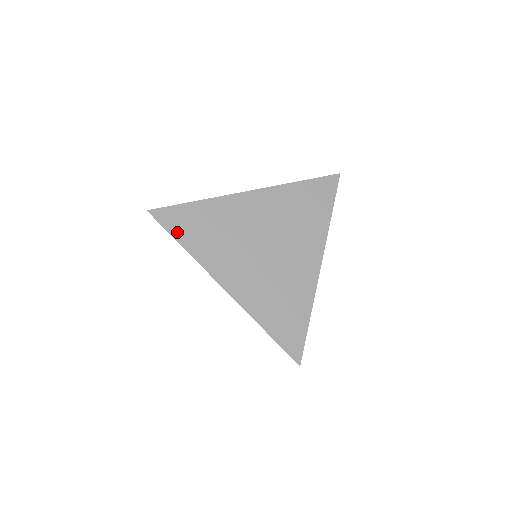
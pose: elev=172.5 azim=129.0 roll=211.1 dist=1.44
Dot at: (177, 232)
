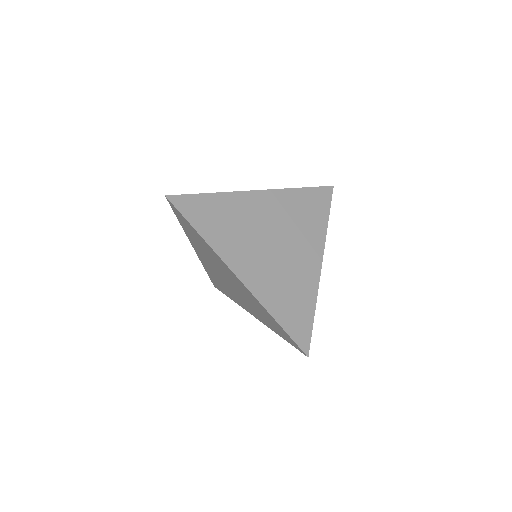
Dot at: (194, 219)
